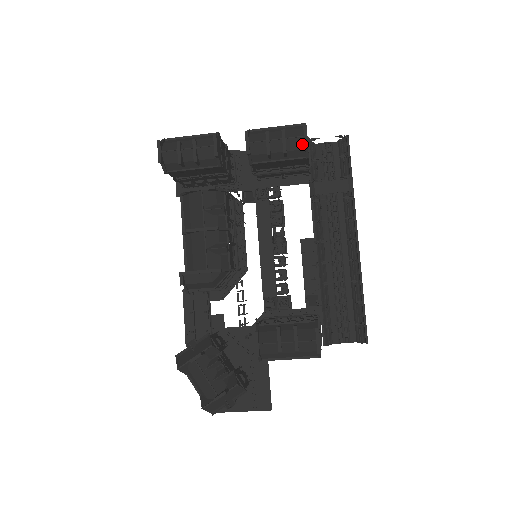
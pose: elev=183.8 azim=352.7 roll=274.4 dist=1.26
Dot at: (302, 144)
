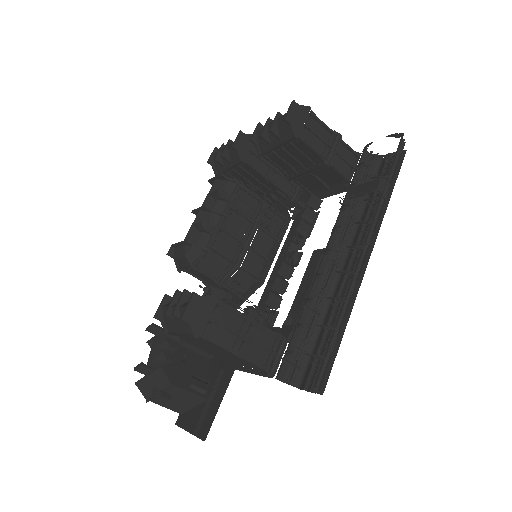
Dot at: (288, 121)
